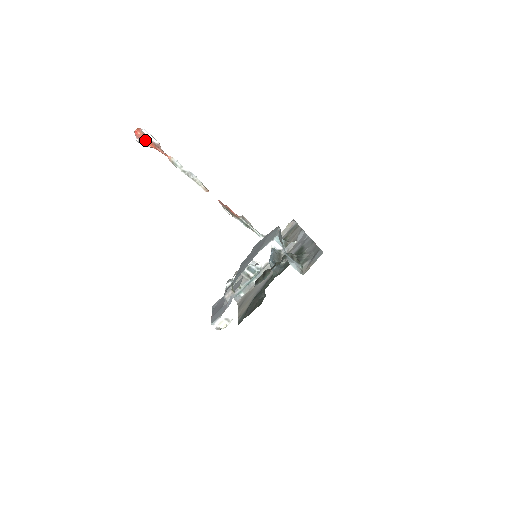
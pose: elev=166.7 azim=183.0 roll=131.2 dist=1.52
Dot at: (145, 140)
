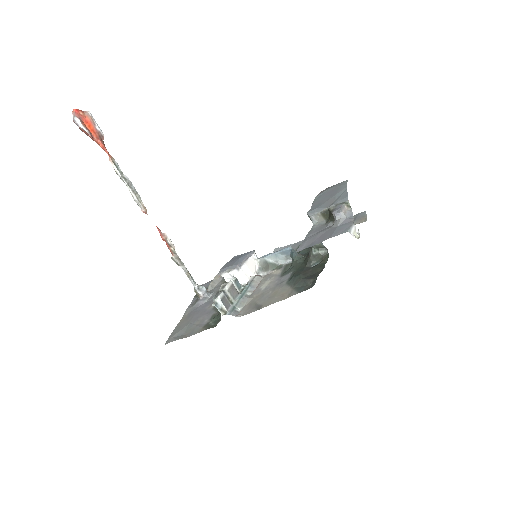
Dot at: (85, 124)
